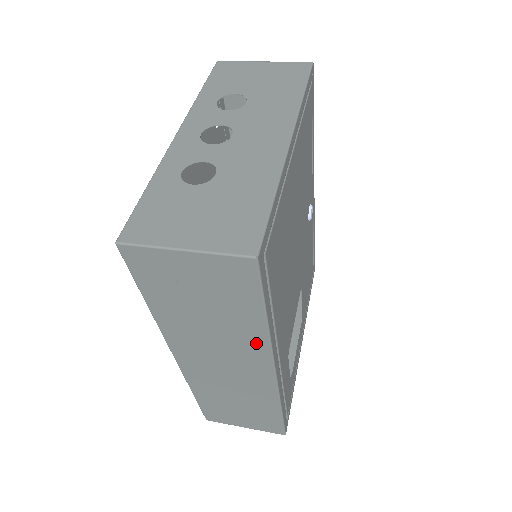
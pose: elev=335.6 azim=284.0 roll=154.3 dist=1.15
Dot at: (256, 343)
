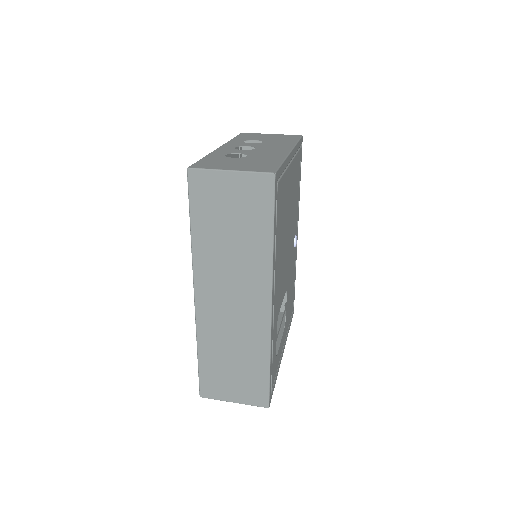
Dot at: (262, 266)
